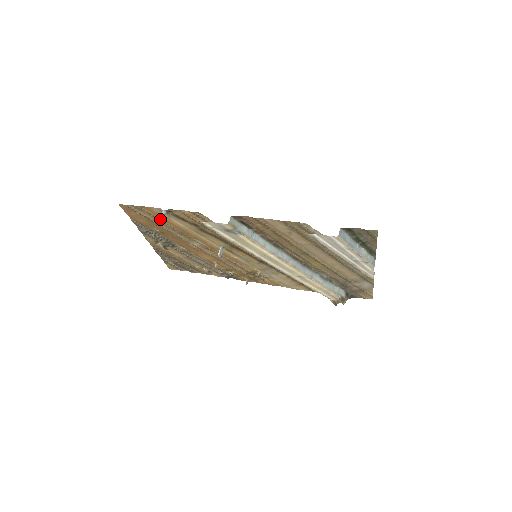
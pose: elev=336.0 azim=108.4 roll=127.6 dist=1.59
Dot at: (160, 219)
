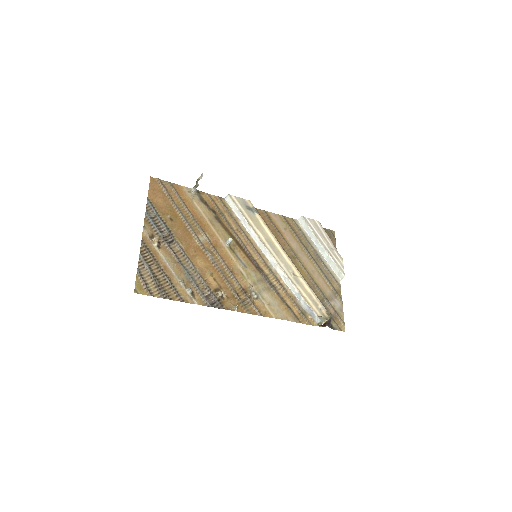
Dot at: (197, 184)
